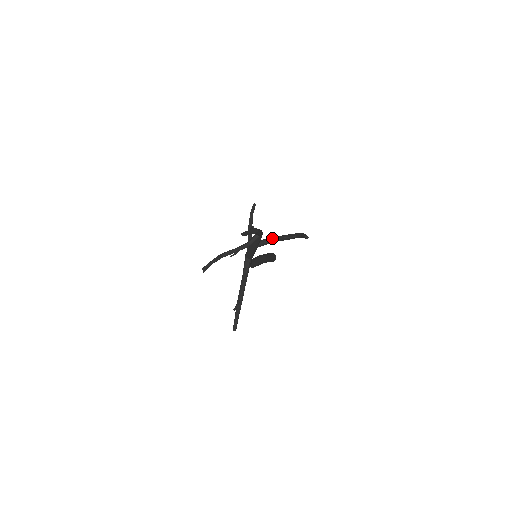
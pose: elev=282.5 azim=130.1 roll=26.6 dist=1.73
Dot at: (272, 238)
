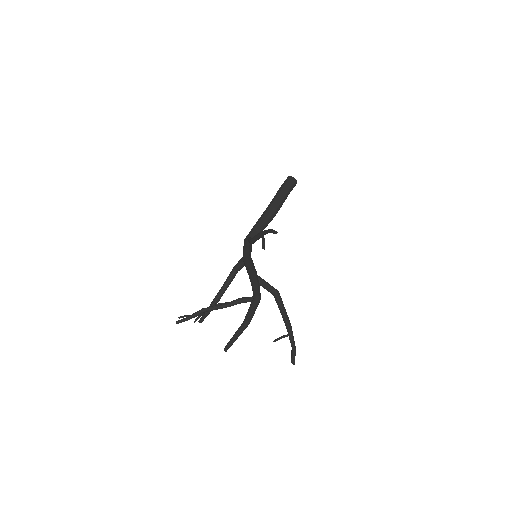
Dot at: (272, 292)
